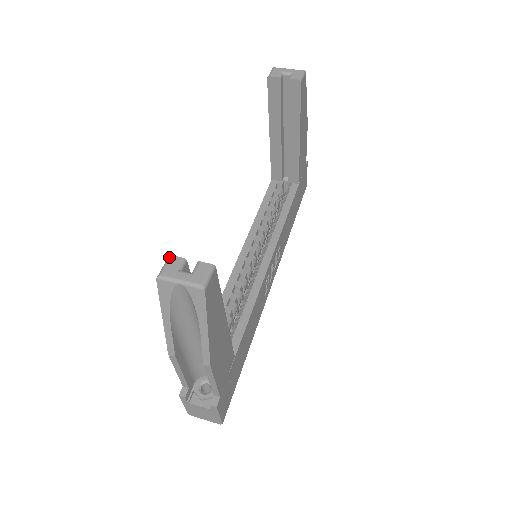
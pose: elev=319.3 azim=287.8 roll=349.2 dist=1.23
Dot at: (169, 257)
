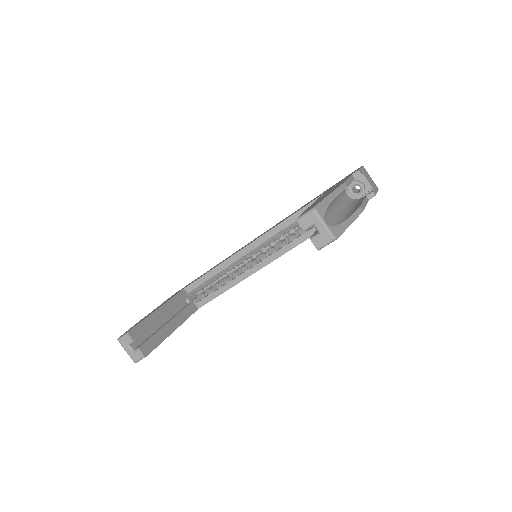
Dot at: (127, 335)
